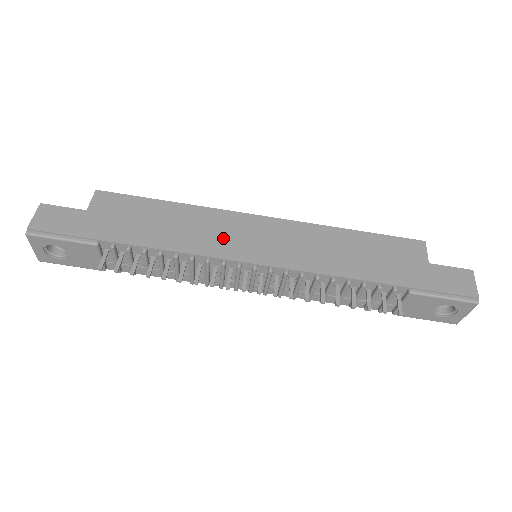
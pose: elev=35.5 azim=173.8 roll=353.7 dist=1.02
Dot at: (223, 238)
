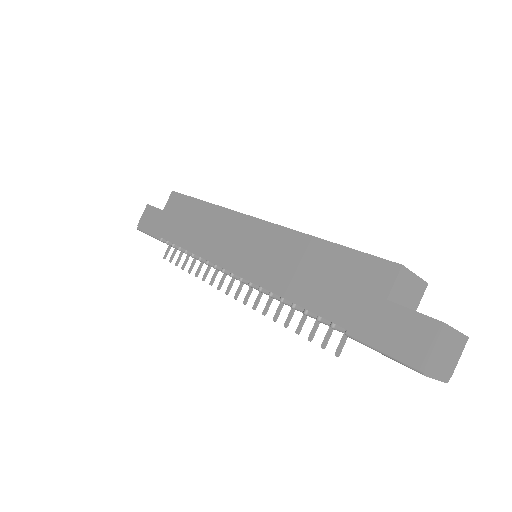
Dot at: (221, 242)
